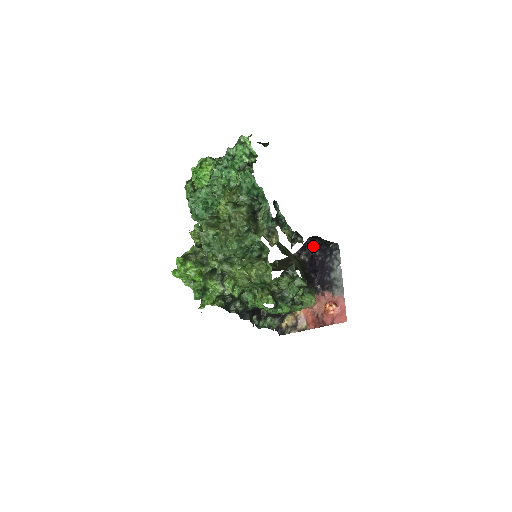
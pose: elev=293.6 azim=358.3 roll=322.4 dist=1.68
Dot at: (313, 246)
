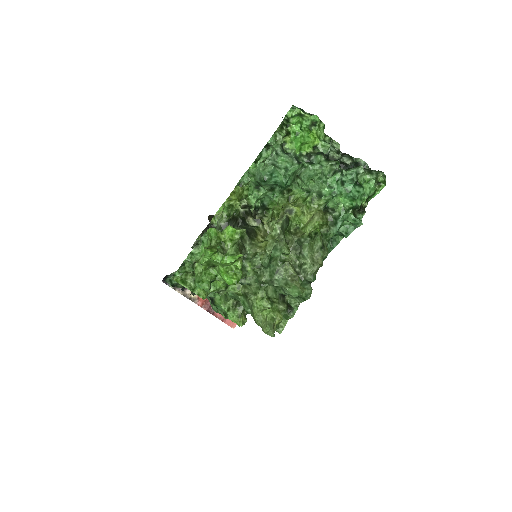
Dot at: occluded
